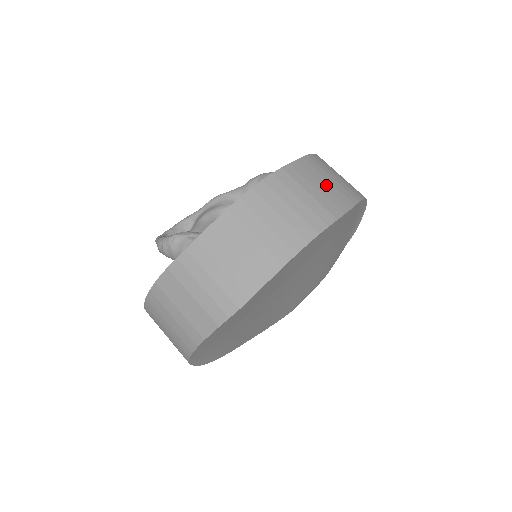
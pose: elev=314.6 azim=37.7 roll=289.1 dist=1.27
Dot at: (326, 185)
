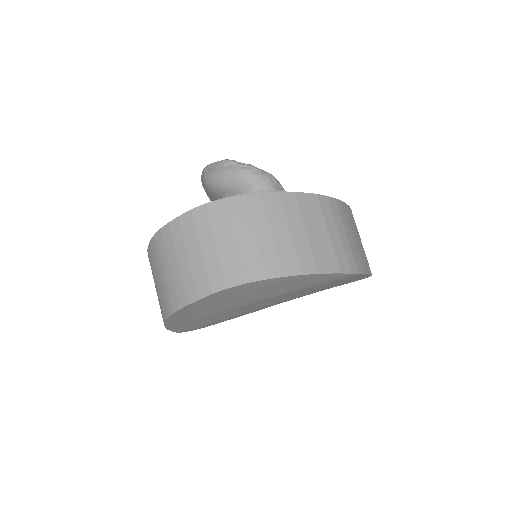
Dot at: occluded
